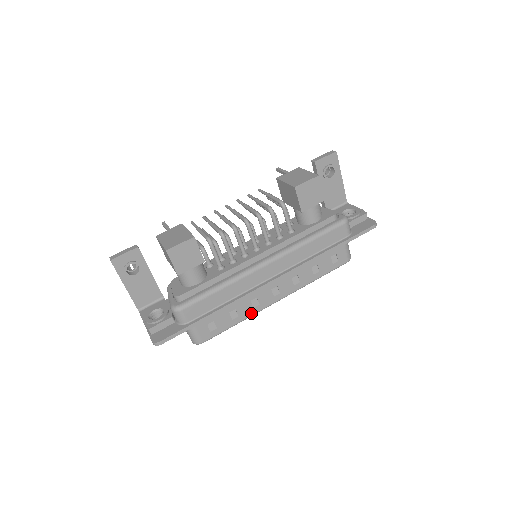
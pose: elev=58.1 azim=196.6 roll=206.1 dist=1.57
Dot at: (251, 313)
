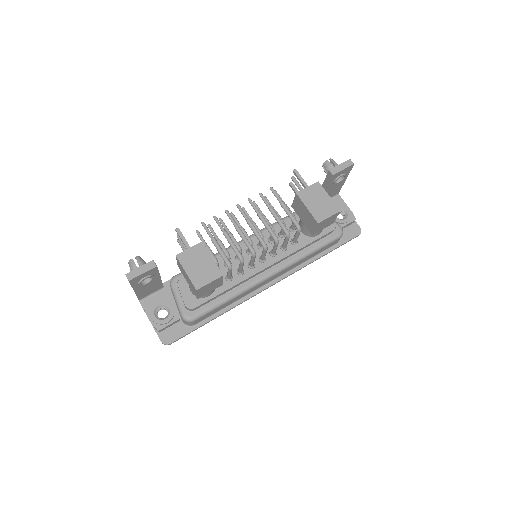
Dot at: occluded
